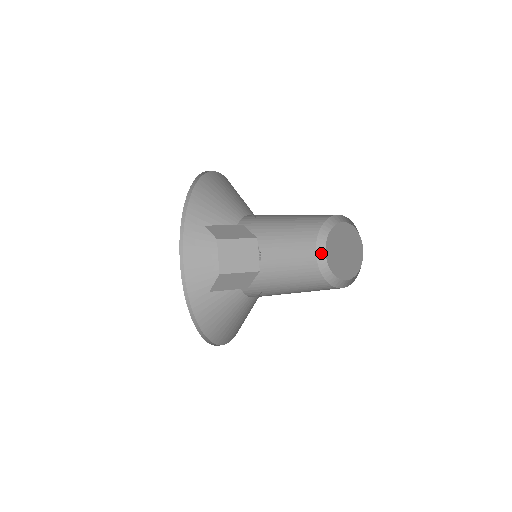
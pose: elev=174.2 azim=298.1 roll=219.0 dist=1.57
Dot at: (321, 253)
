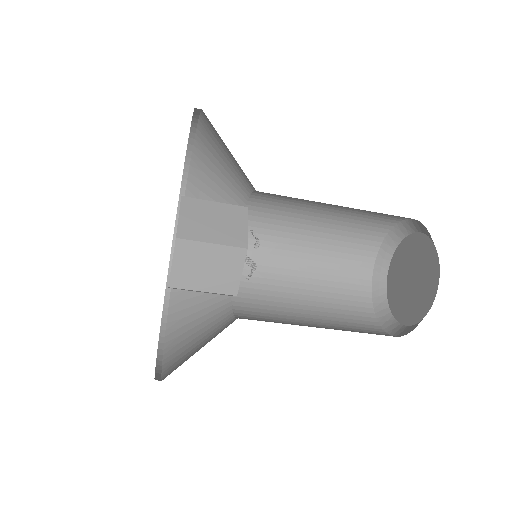
Dot at: (380, 302)
